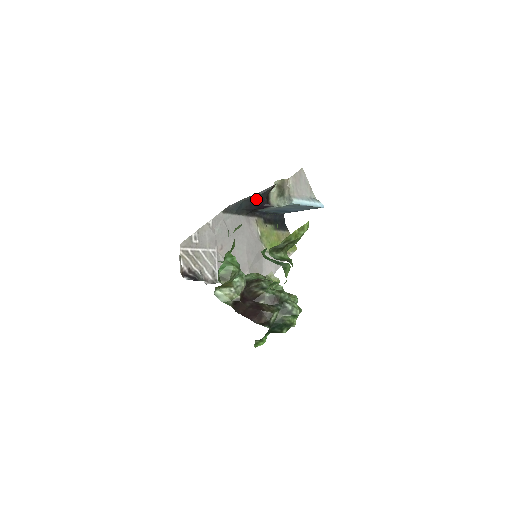
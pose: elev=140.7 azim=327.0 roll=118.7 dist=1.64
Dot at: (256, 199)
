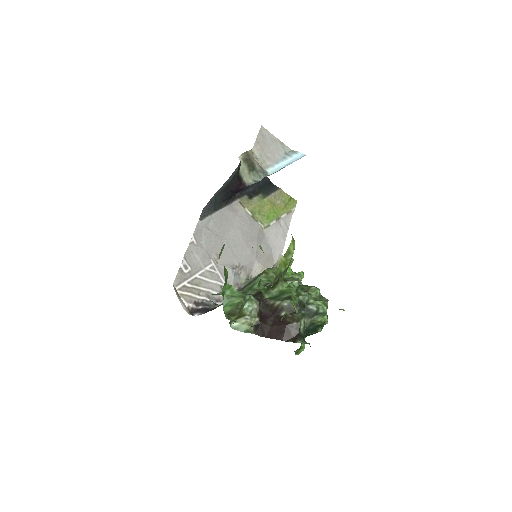
Dot at: (228, 187)
